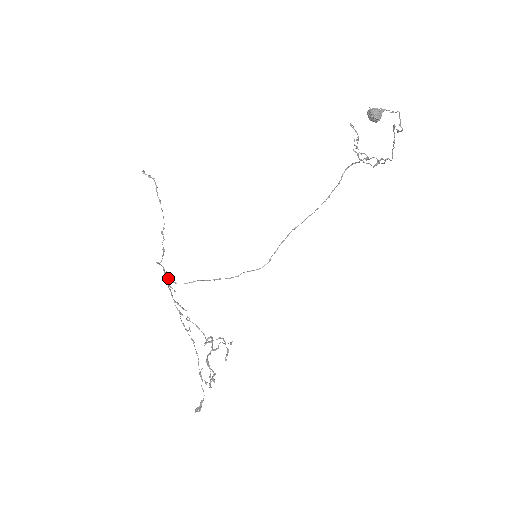
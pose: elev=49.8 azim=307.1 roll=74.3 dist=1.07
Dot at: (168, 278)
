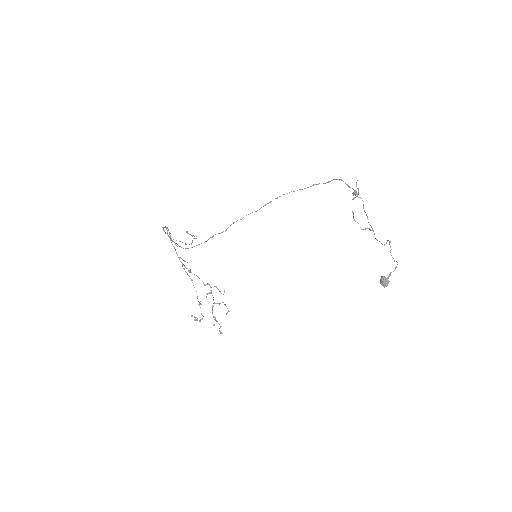
Dot at: (169, 232)
